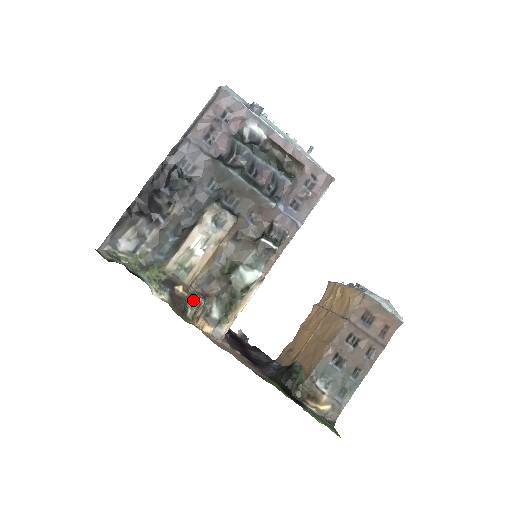
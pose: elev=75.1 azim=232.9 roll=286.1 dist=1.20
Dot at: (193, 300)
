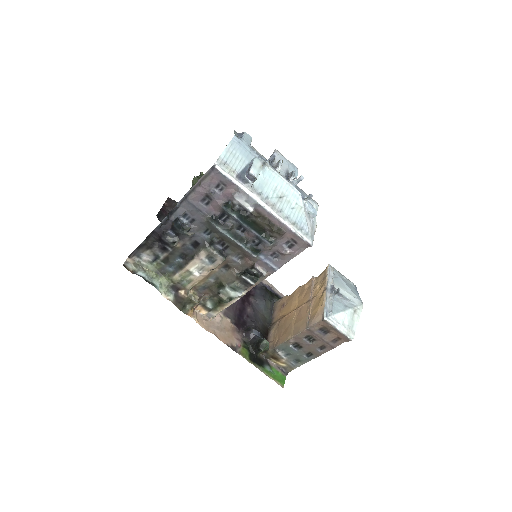
Dot at: (190, 301)
